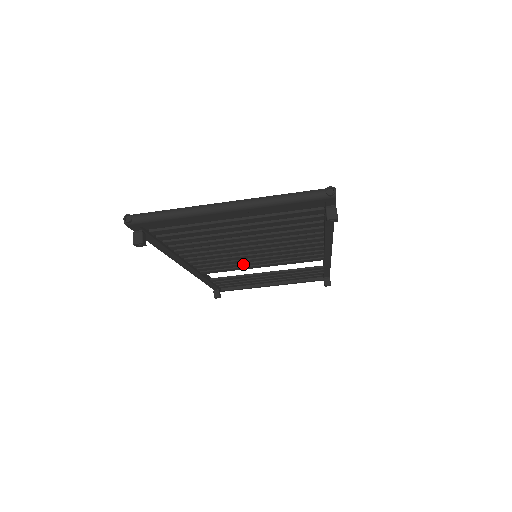
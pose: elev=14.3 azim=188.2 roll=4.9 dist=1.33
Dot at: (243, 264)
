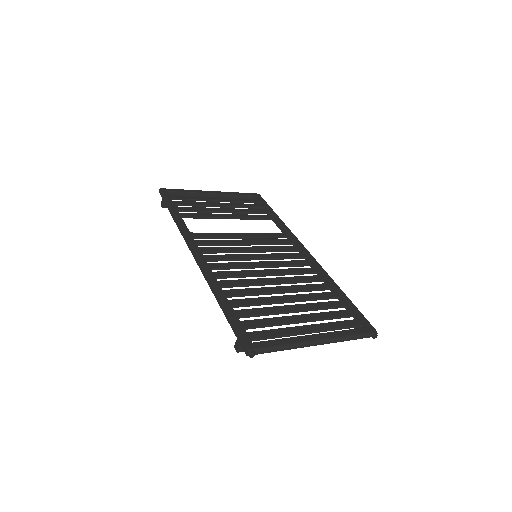
Dot at: (235, 245)
